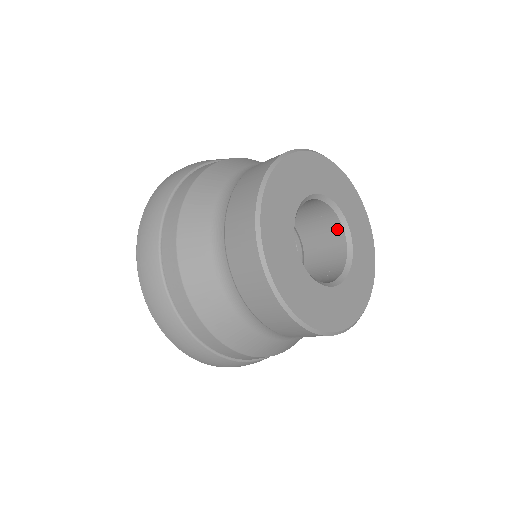
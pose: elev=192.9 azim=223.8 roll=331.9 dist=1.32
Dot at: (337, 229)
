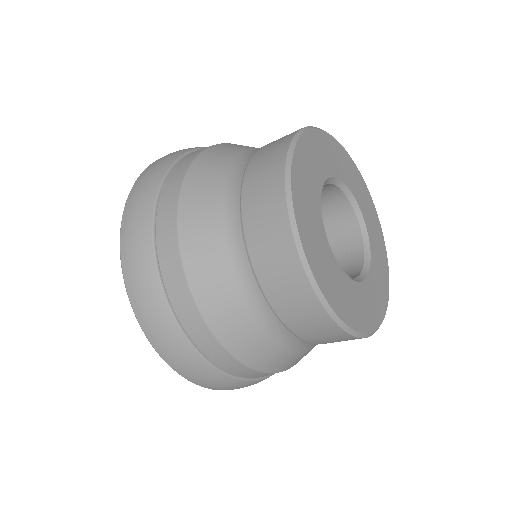
Dot at: (357, 258)
